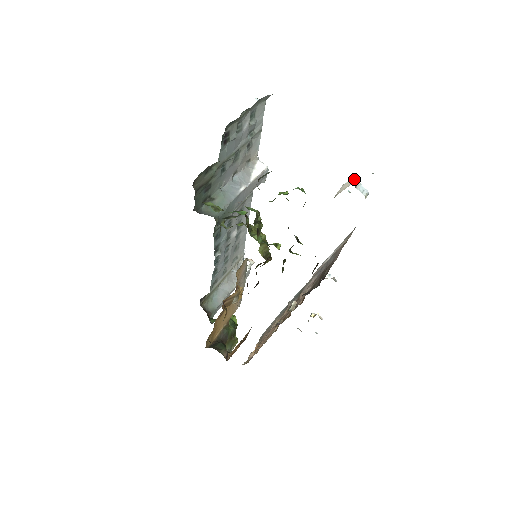
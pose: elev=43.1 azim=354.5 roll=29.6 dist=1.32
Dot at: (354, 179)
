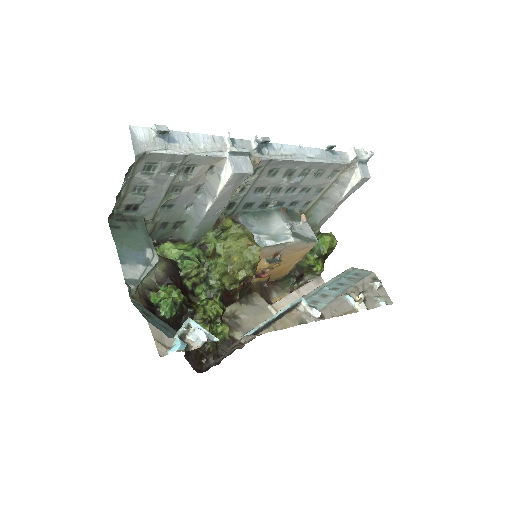
Dot at: (177, 332)
